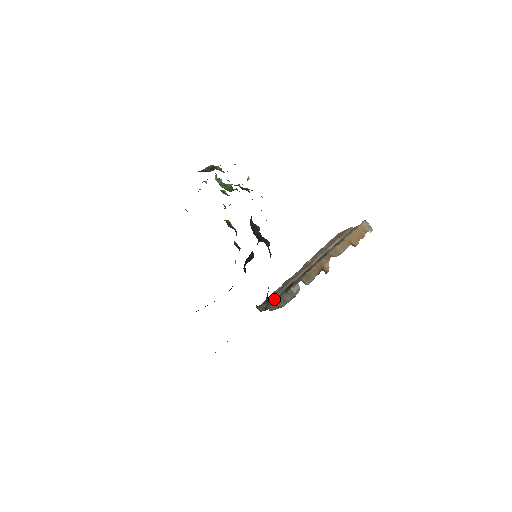
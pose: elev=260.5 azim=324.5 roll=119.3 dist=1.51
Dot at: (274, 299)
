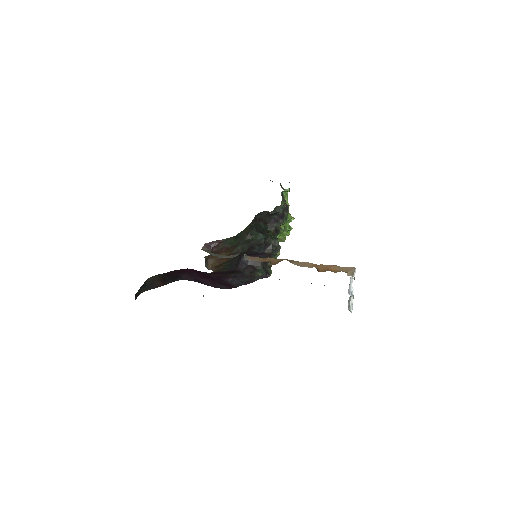
Dot at: occluded
